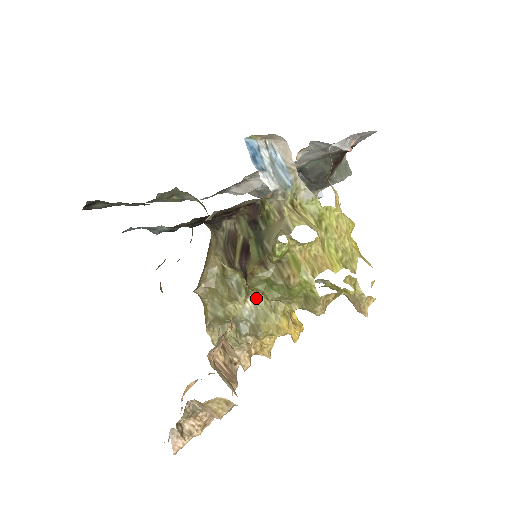
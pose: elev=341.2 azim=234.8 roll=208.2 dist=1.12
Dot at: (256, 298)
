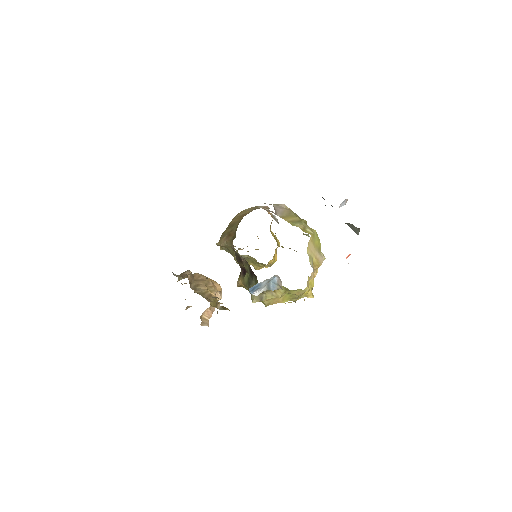
Dot at: (251, 257)
